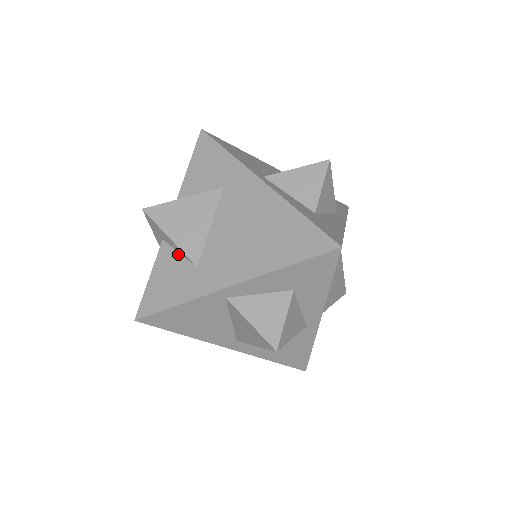
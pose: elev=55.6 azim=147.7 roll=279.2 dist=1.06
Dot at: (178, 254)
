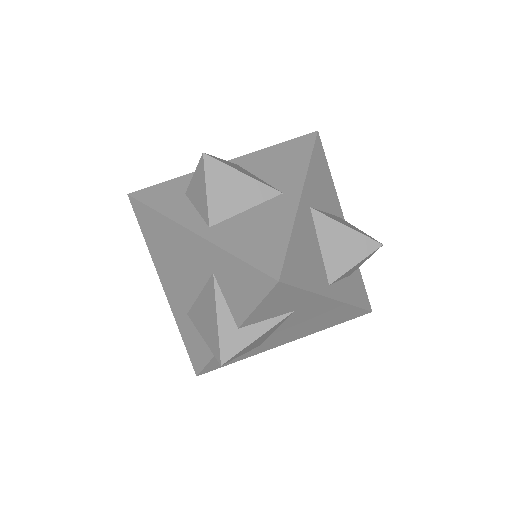
Dot at: occluded
